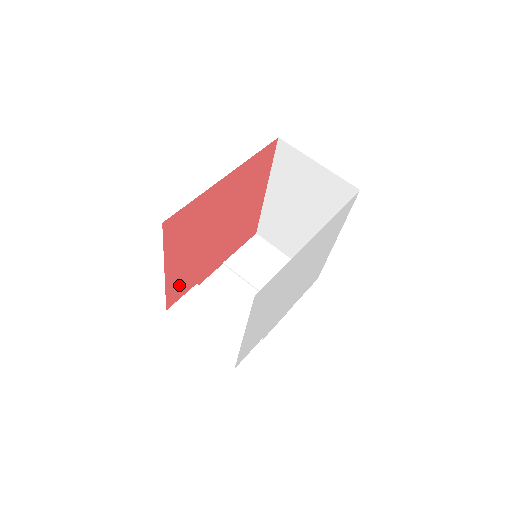
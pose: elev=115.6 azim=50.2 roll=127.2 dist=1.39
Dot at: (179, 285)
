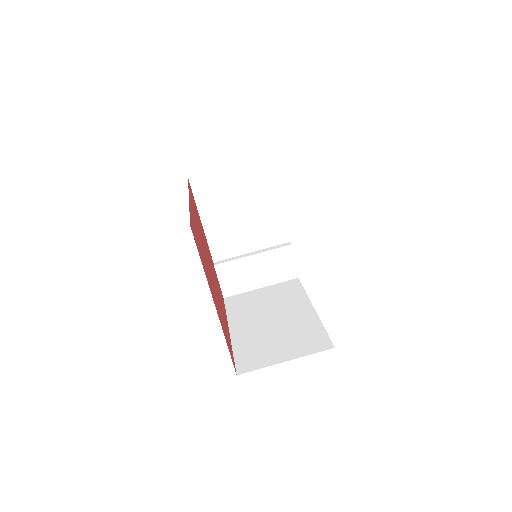
Dot at: (221, 296)
